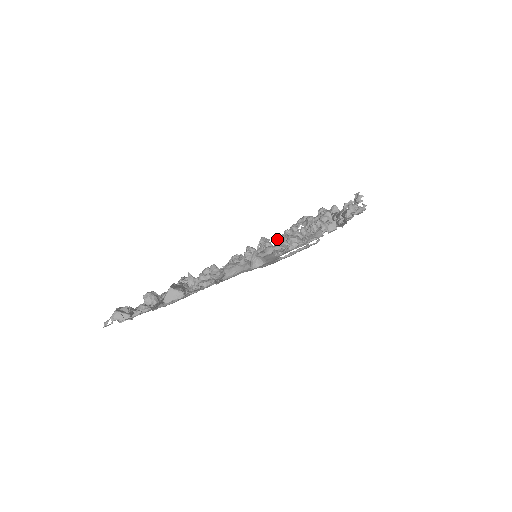
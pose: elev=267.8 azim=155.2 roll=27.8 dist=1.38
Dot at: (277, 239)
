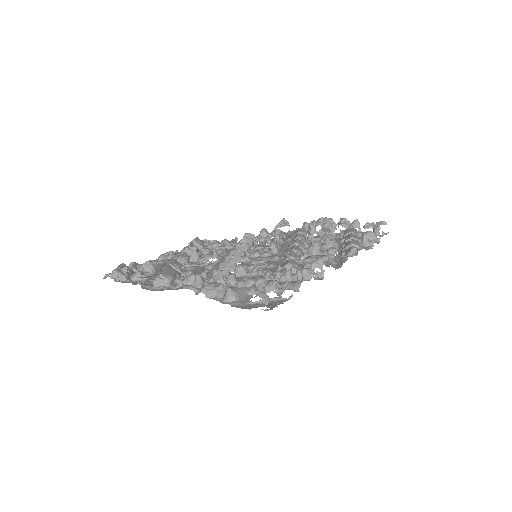
Dot at: (256, 280)
